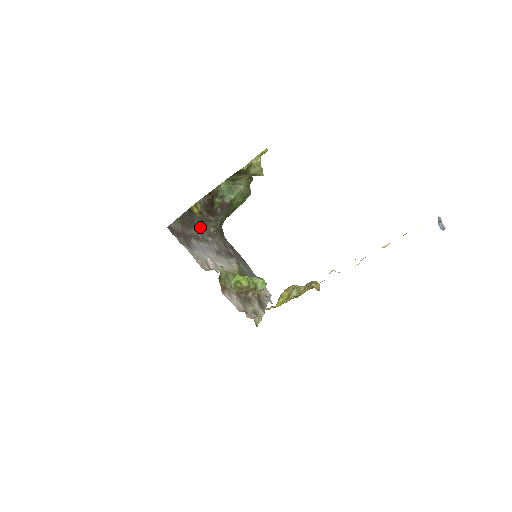
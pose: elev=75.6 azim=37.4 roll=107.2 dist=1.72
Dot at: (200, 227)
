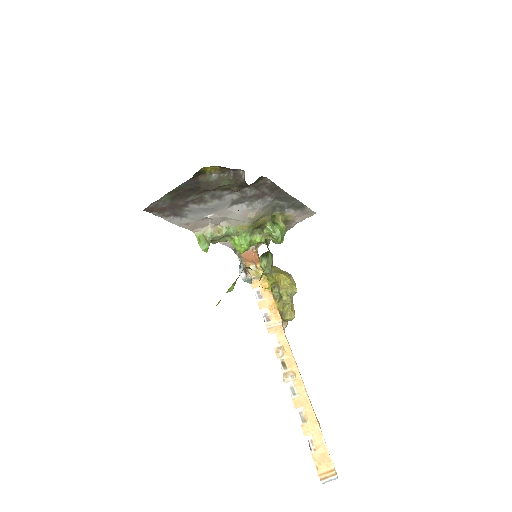
Dot at: (209, 190)
